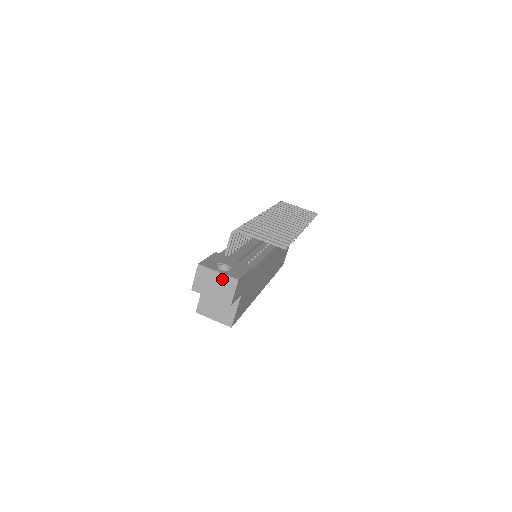
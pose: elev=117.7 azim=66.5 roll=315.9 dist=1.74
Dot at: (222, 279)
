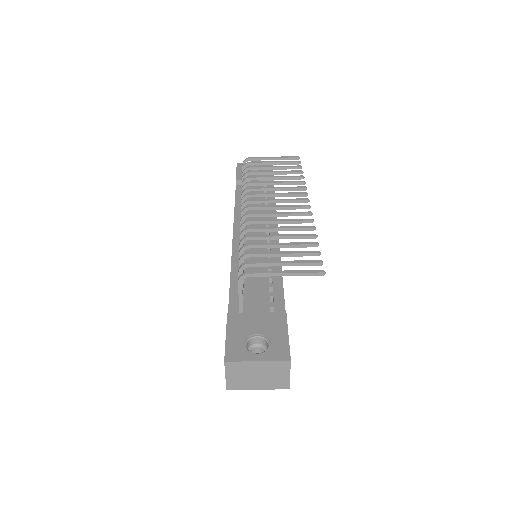
Dot at: (266, 367)
